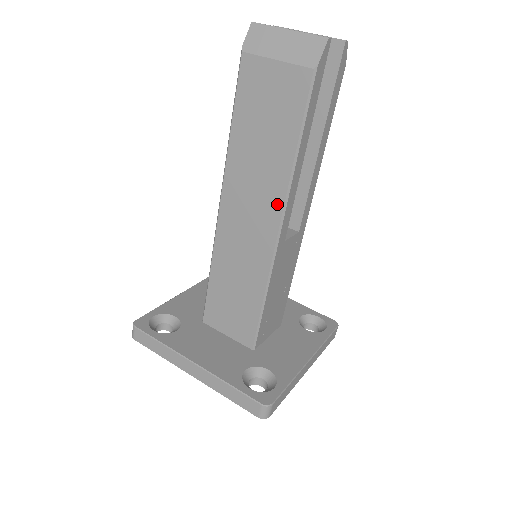
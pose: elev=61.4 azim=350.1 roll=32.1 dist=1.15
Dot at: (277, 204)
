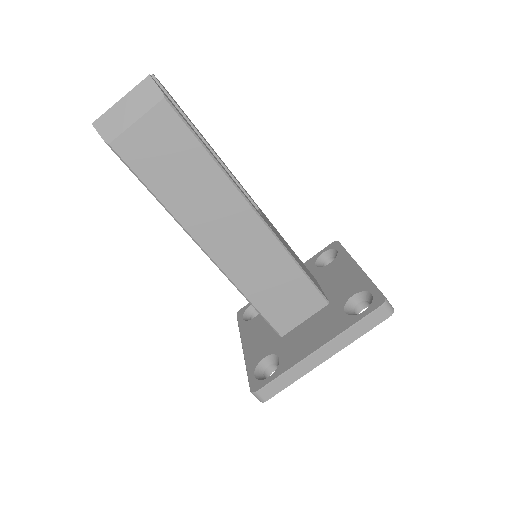
Dot at: (236, 199)
